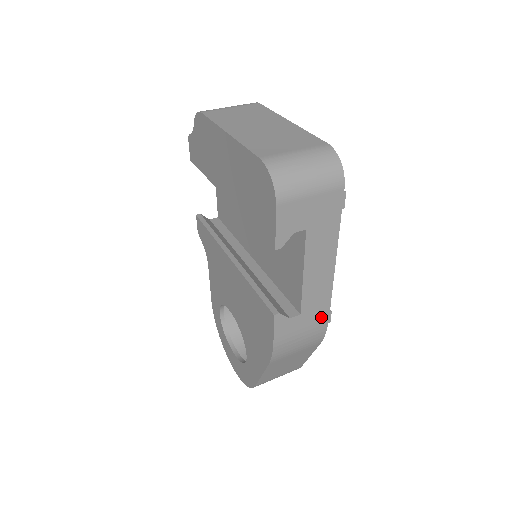
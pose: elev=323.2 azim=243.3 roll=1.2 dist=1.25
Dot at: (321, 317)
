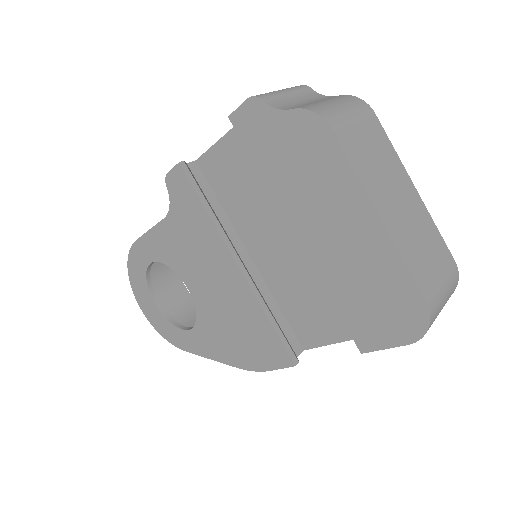
Dot at: occluded
